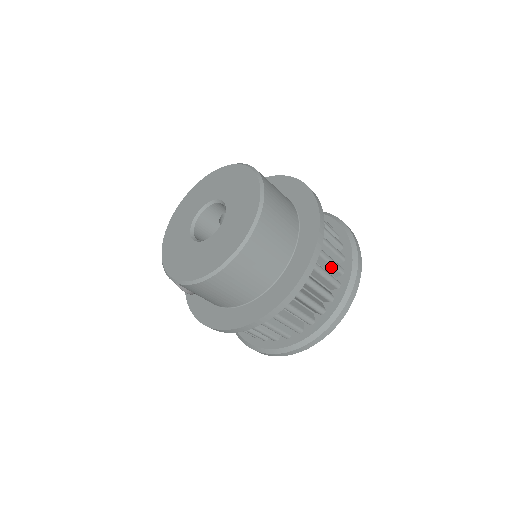
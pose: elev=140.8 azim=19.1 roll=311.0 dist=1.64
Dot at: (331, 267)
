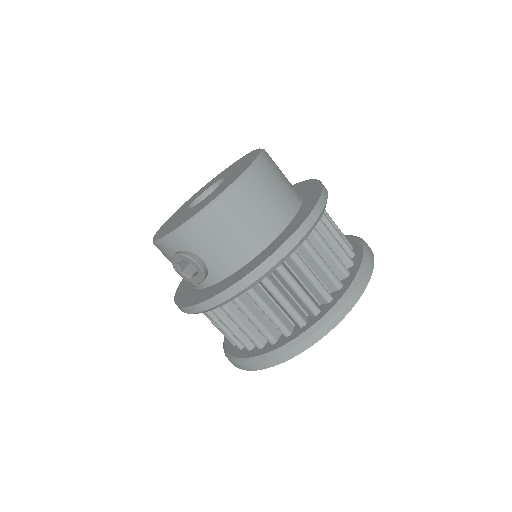
Dot at: occluded
